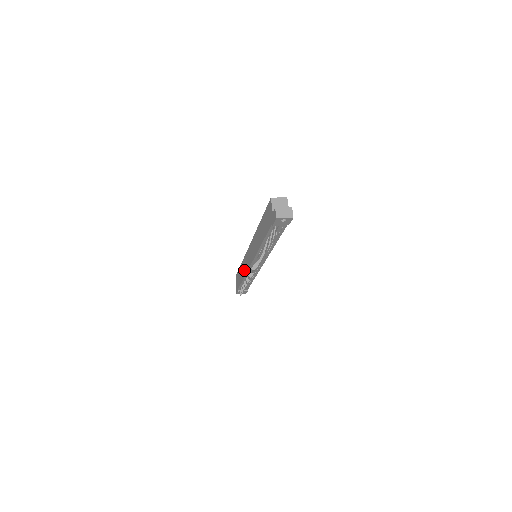
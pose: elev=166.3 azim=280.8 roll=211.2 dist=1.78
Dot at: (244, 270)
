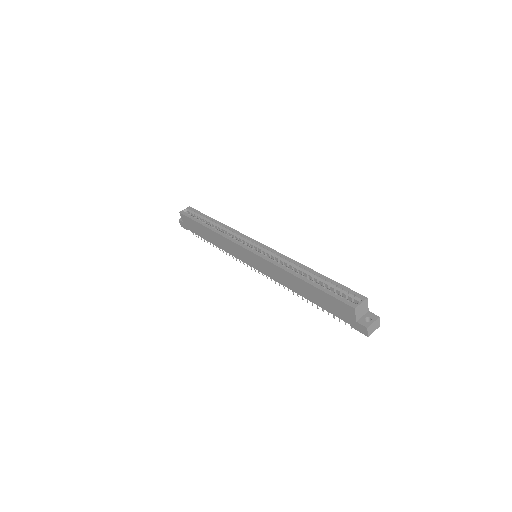
Dot at: (223, 246)
